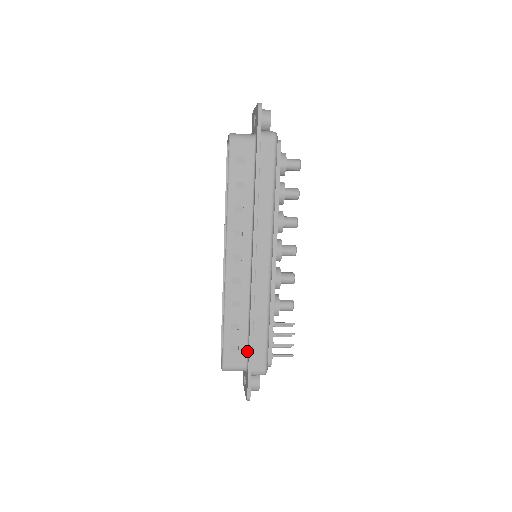
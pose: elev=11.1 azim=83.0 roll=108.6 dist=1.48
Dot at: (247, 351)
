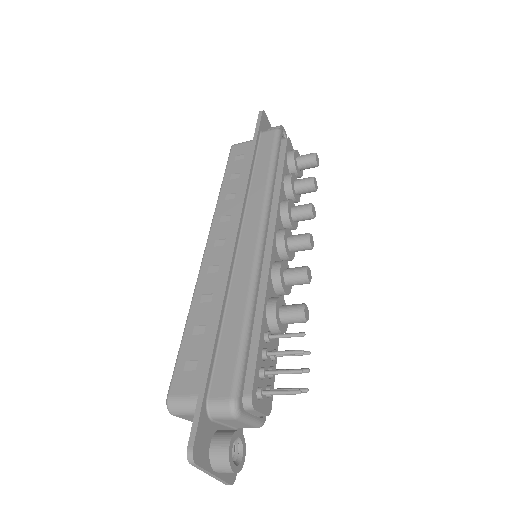
Dot at: occluded
